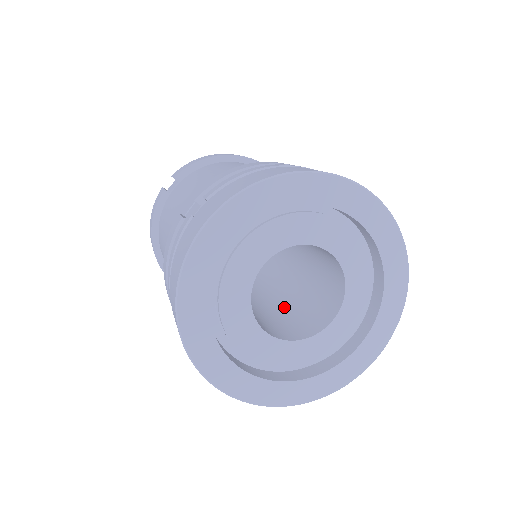
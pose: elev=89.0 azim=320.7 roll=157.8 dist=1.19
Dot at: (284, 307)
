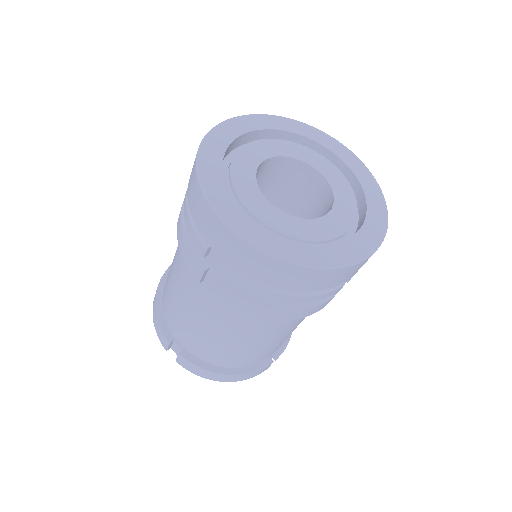
Dot at: occluded
